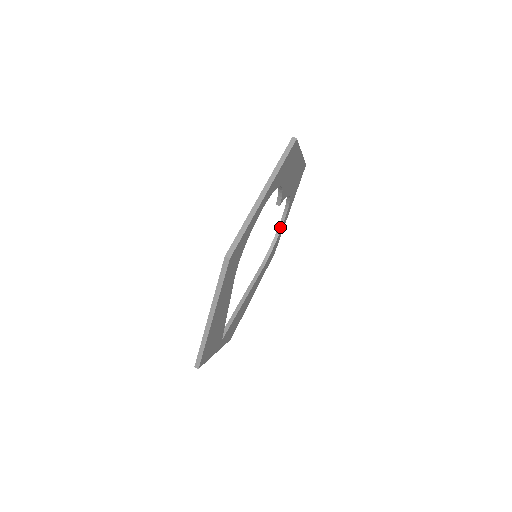
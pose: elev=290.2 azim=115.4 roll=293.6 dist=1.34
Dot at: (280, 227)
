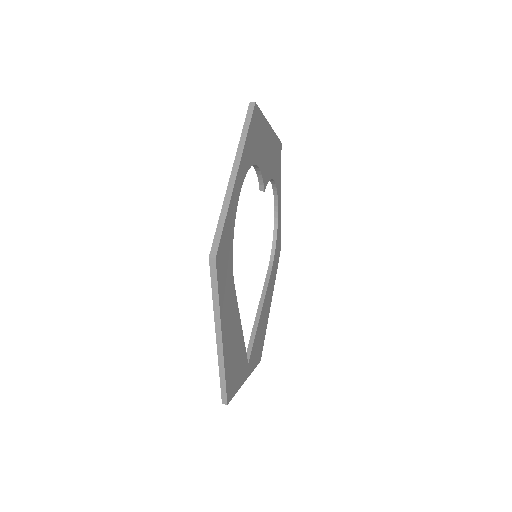
Dot at: (276, 220)
